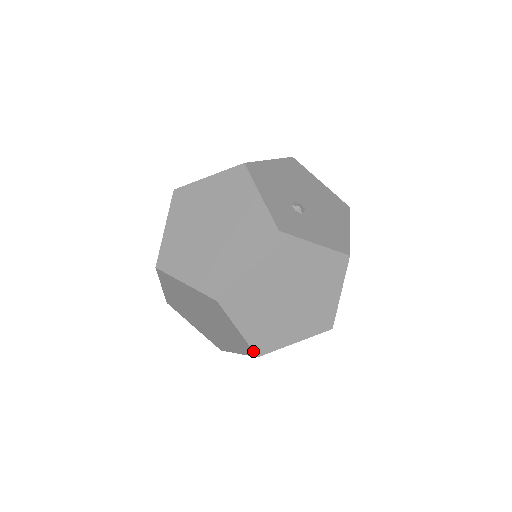
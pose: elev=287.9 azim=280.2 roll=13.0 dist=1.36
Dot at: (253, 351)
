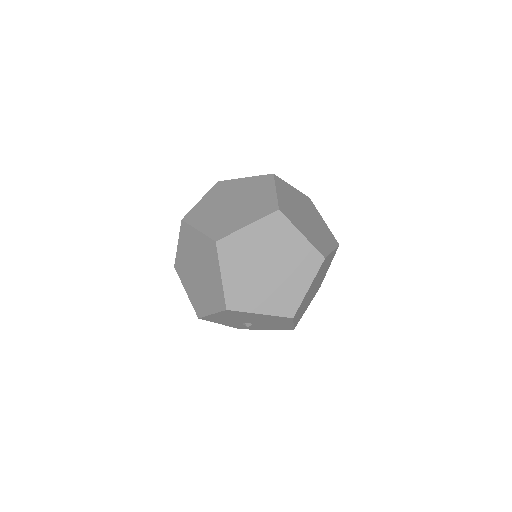
Dot at: (320, 253)
